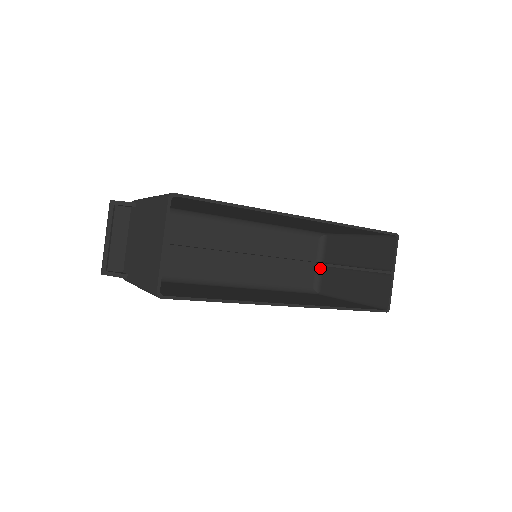
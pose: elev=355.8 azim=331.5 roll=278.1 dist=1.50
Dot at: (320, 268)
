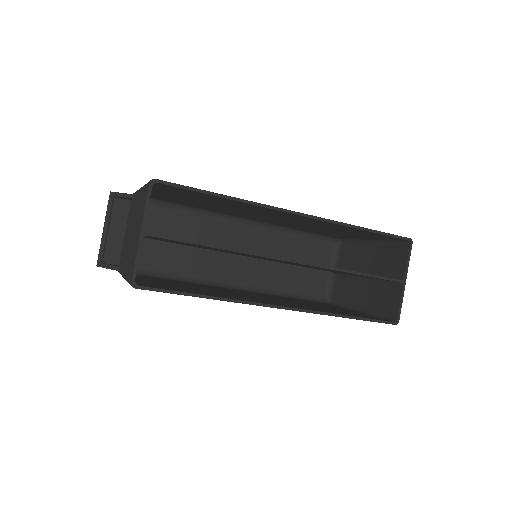
Dot at: (333, 276)
